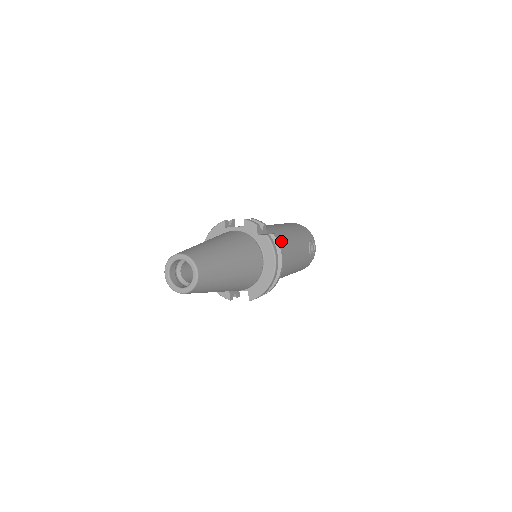
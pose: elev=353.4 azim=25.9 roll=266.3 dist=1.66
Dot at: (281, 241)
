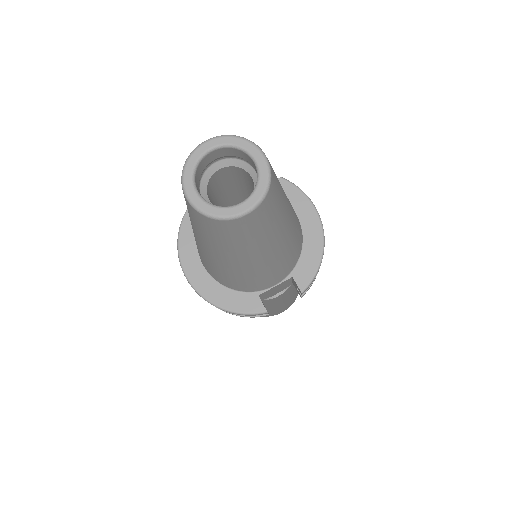
Dot at: occluded
